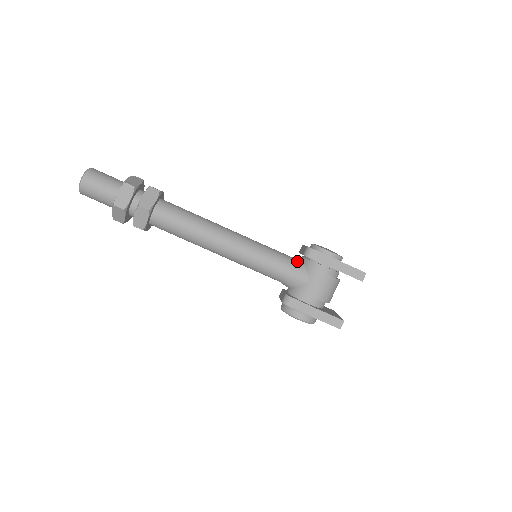
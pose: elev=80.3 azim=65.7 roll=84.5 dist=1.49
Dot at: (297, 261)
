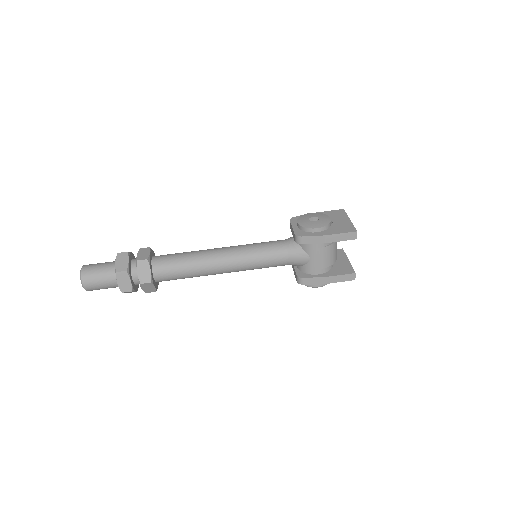
Dot at: (292, 246)
